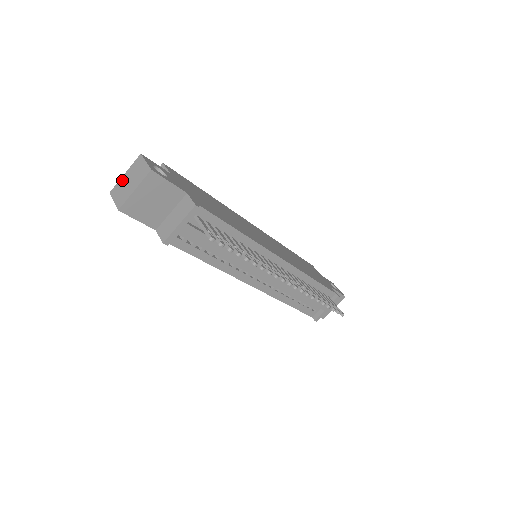
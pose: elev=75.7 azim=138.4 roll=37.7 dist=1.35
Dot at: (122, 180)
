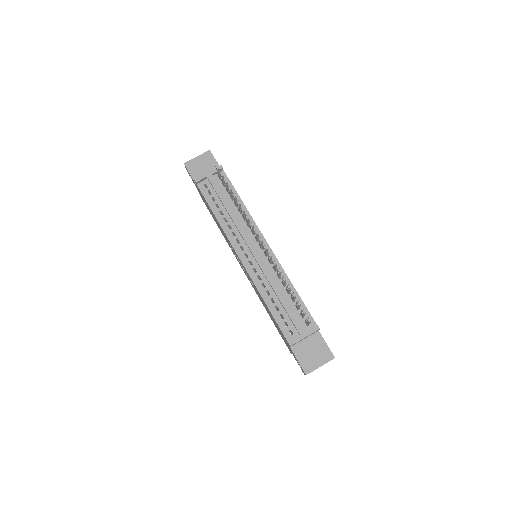
Dot at: occluded
